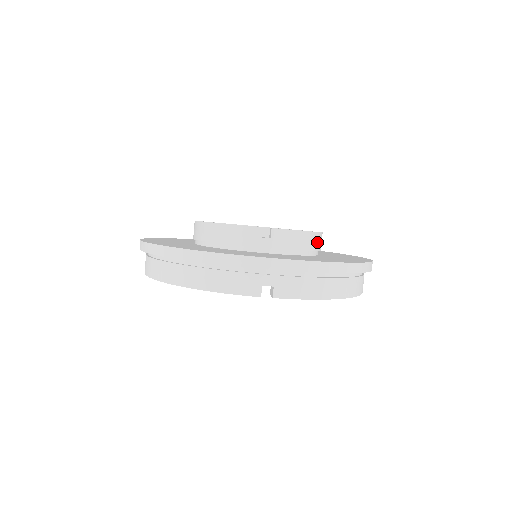
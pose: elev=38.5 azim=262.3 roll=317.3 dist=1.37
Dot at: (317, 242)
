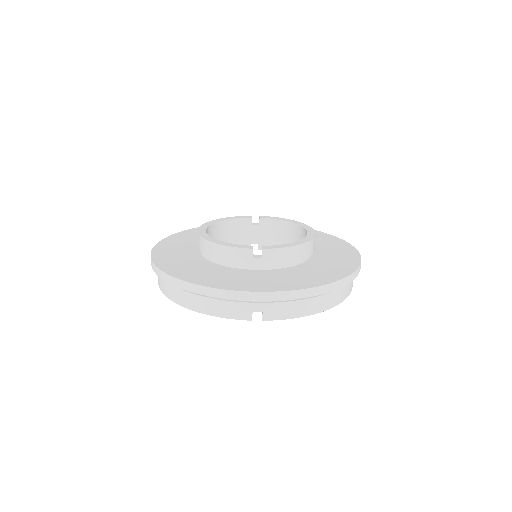
Dot at: (308, 250)
